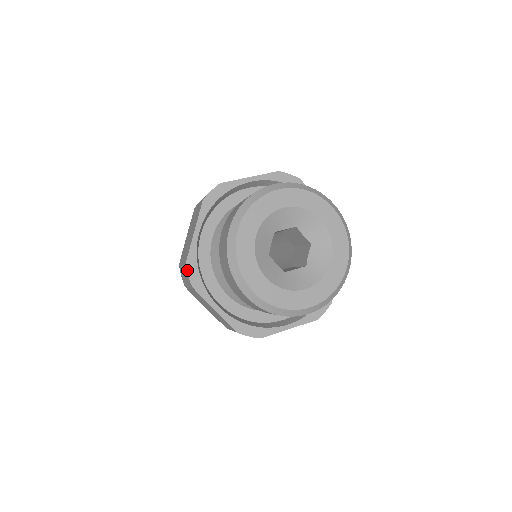
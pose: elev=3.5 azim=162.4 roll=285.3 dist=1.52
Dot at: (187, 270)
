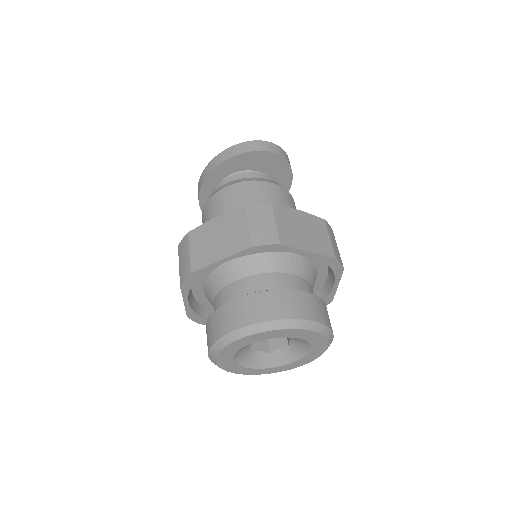
Dot at: (187, 277)
